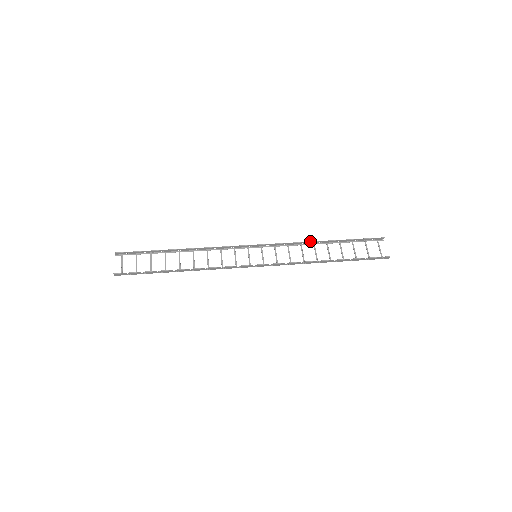
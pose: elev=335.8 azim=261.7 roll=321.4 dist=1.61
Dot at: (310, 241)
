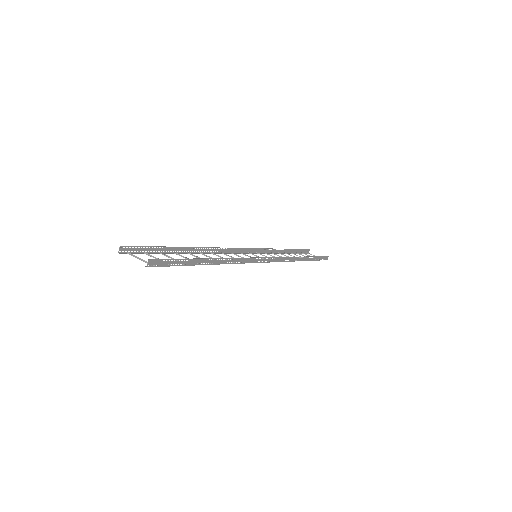
Dot at: occluded
